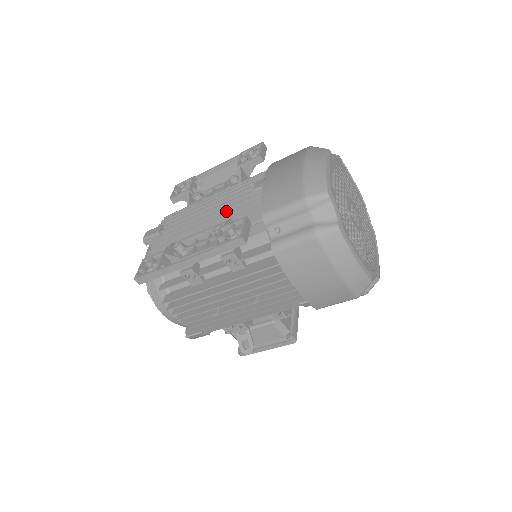
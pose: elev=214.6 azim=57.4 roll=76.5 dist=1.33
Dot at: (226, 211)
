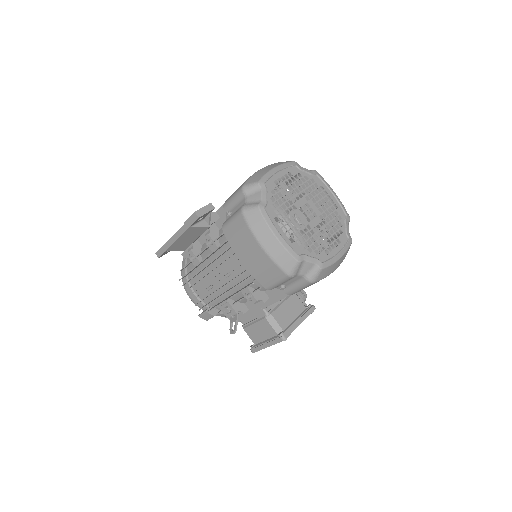
Dot at: occluded
